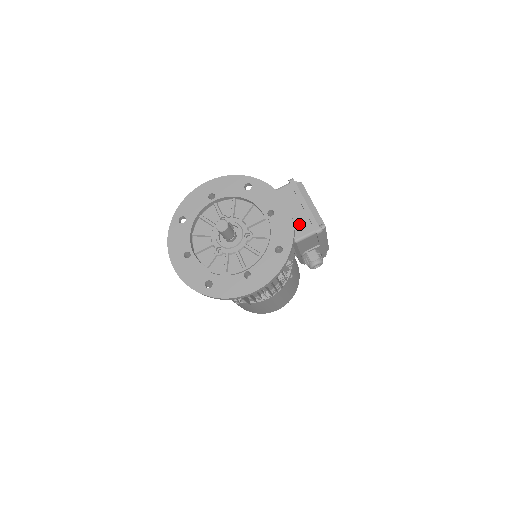
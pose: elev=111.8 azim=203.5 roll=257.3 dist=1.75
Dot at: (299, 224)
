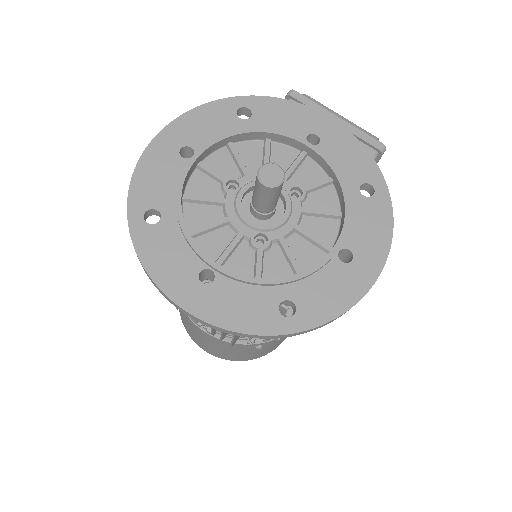
Dot at: occluded
